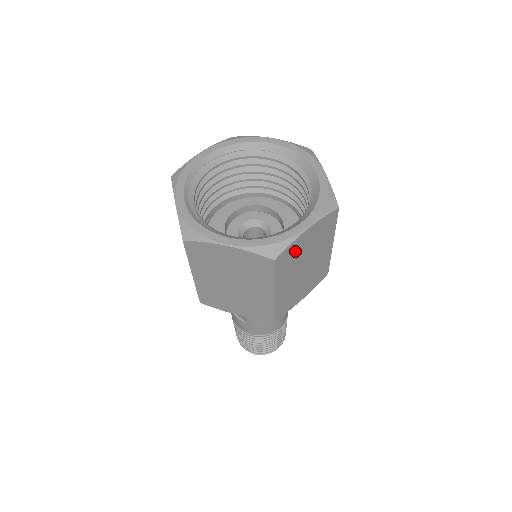
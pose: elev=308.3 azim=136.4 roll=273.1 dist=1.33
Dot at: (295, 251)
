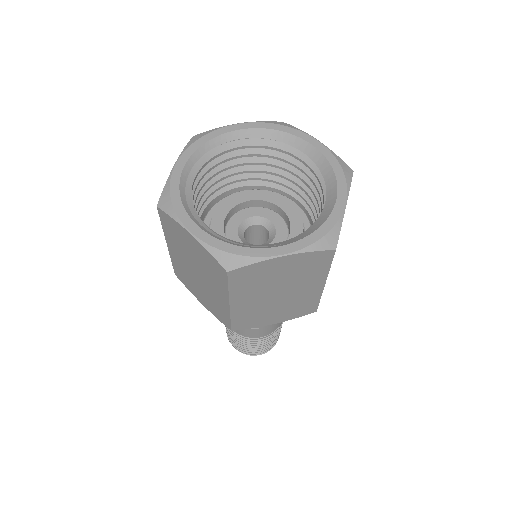
Dot at: occluded
